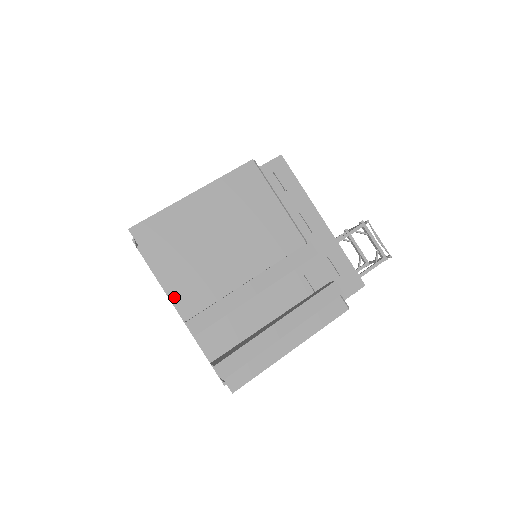
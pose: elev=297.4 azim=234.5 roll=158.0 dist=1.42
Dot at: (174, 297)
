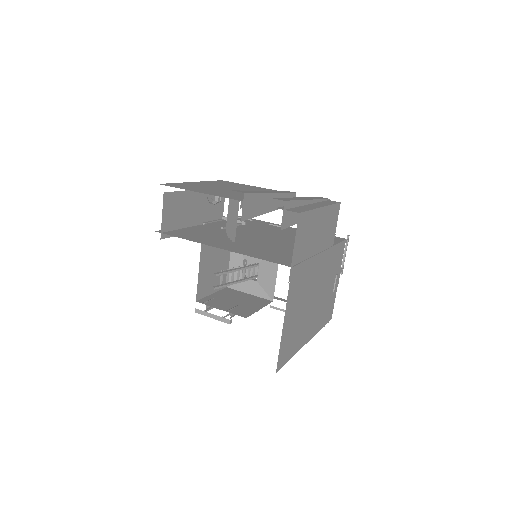
Dot at: occluded
